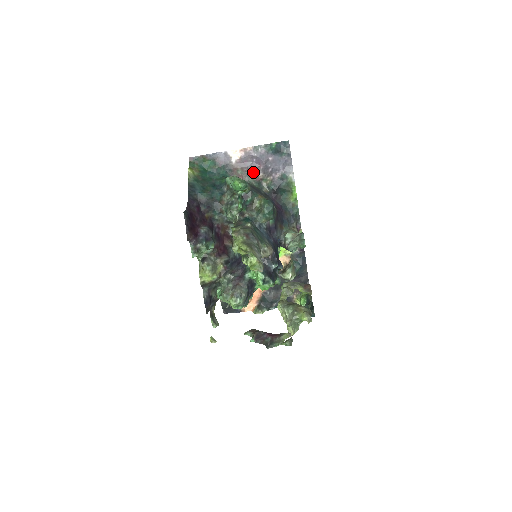
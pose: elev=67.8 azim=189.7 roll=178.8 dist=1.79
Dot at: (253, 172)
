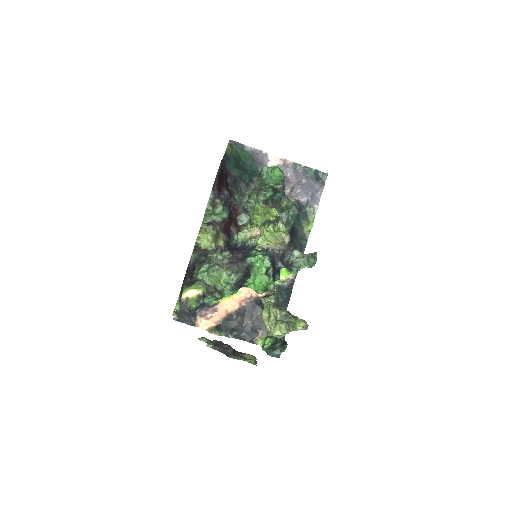
Dot at: occluded
